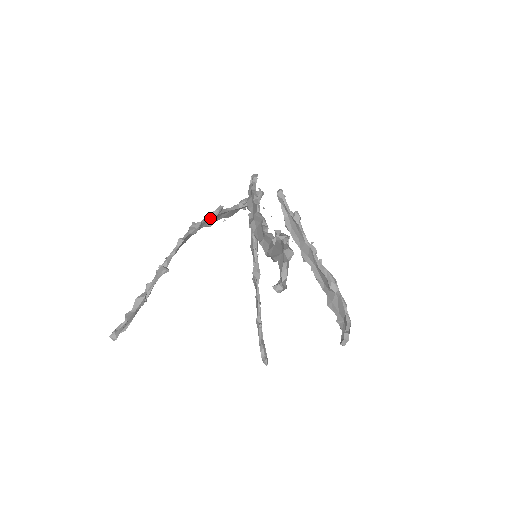
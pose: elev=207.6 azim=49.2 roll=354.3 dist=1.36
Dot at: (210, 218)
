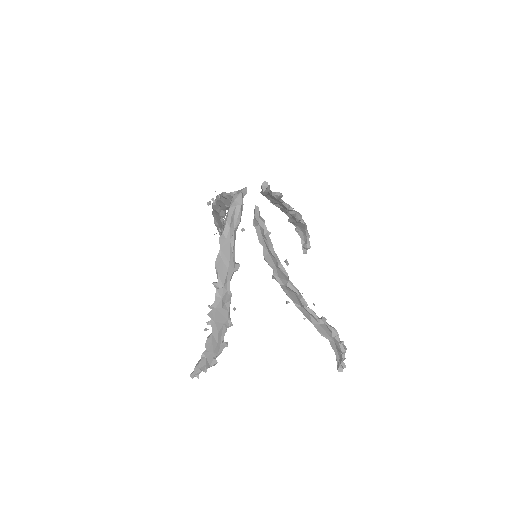
Dot at: occluded
